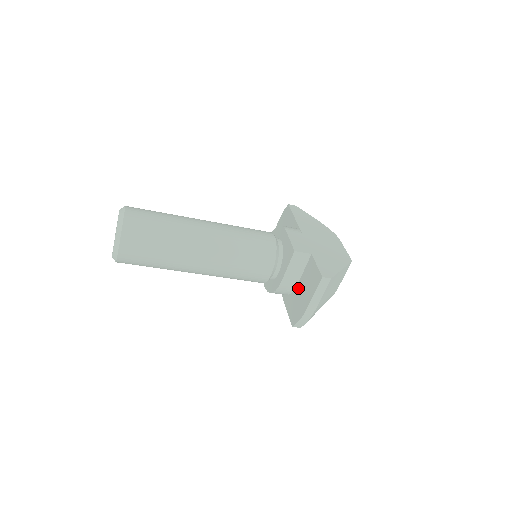
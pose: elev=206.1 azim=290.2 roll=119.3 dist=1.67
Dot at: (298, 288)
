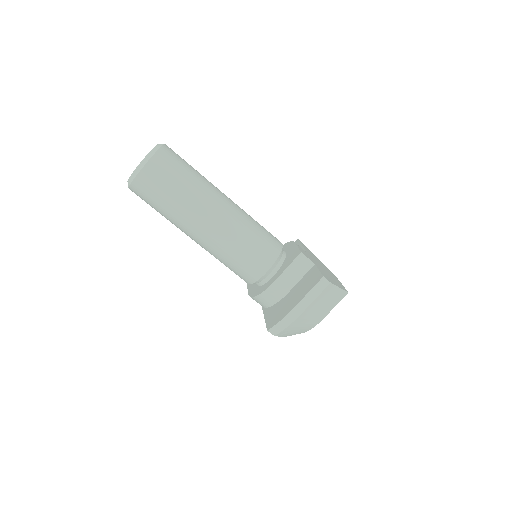
Dot at: (288, 295)
